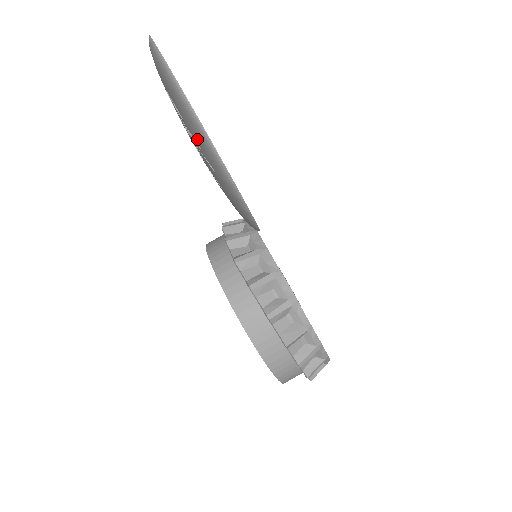
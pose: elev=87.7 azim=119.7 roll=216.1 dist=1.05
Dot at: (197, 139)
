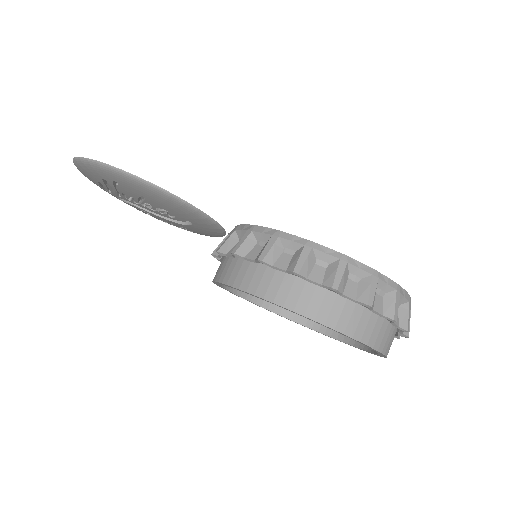
Dot at: (96, 174)
